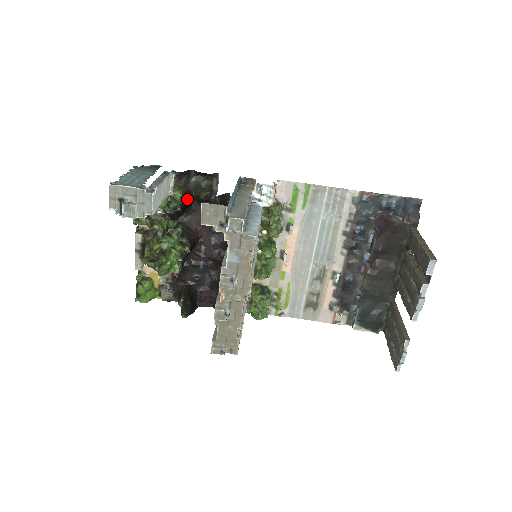
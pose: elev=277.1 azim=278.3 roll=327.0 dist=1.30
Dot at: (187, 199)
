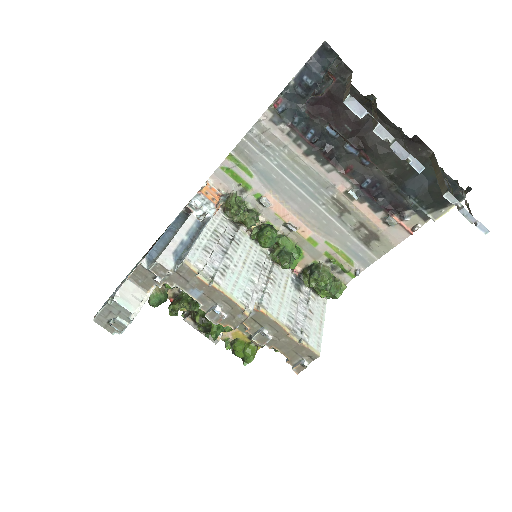
Dot at: occluded
